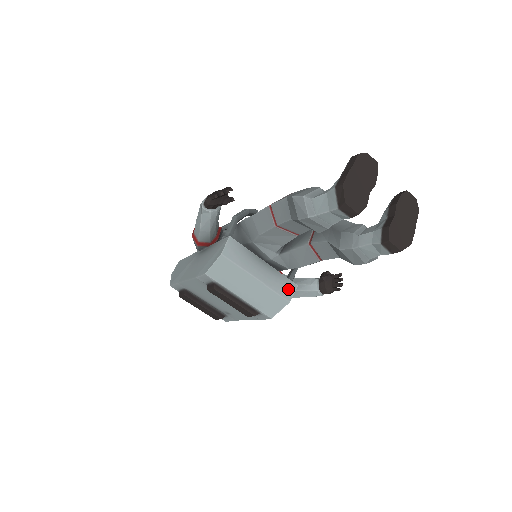
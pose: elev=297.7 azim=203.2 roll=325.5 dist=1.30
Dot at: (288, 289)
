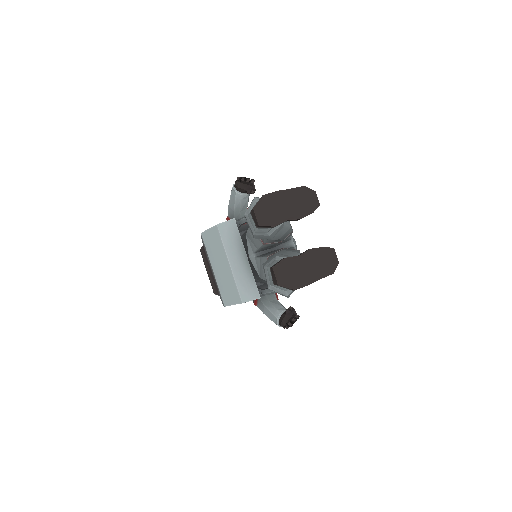
Dot at: (249, 293)
